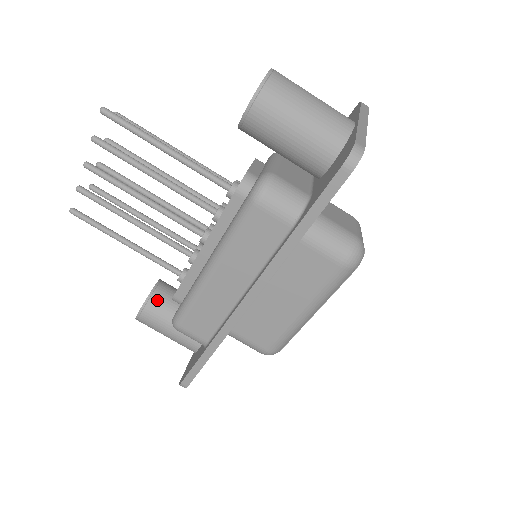
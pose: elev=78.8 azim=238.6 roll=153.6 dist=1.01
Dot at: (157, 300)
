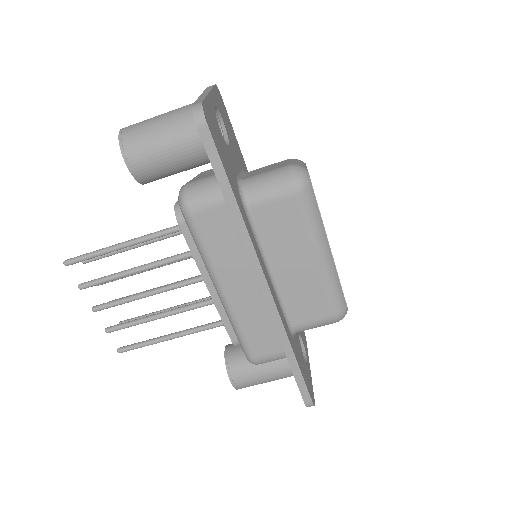
Dot at: (234, 359)
